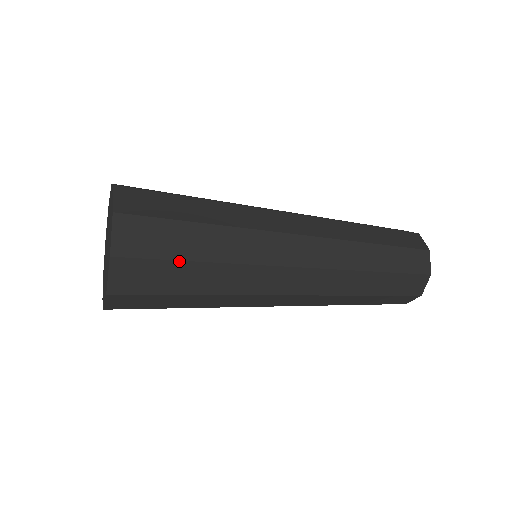
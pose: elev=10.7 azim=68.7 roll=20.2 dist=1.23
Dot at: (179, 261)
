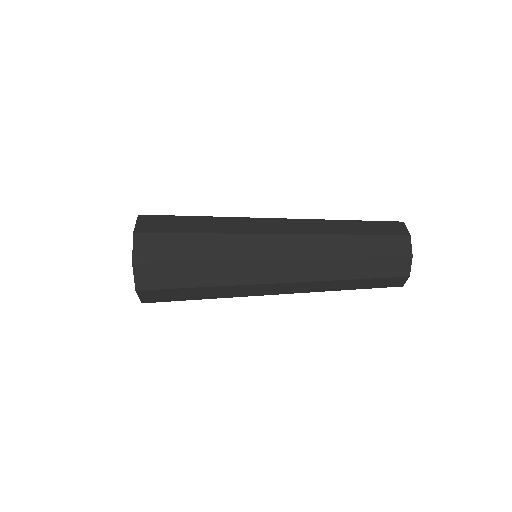
Dot at: (183, 288)
